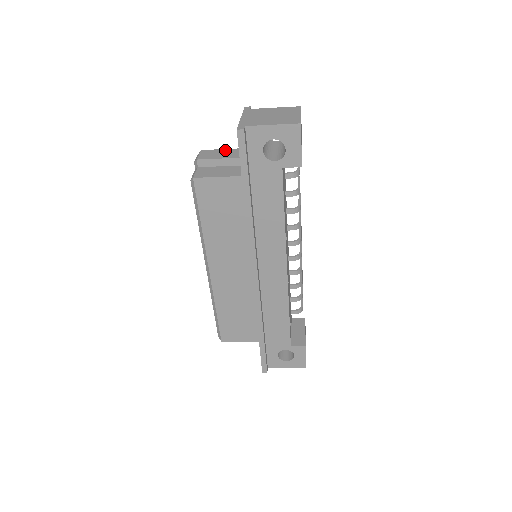
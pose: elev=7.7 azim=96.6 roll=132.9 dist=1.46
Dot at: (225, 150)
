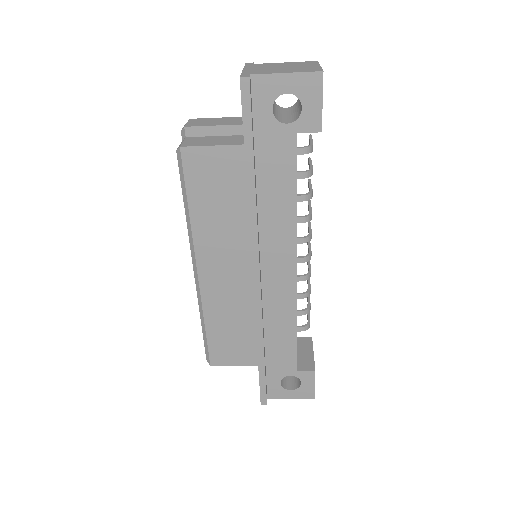
Dot at: (220, 118)
